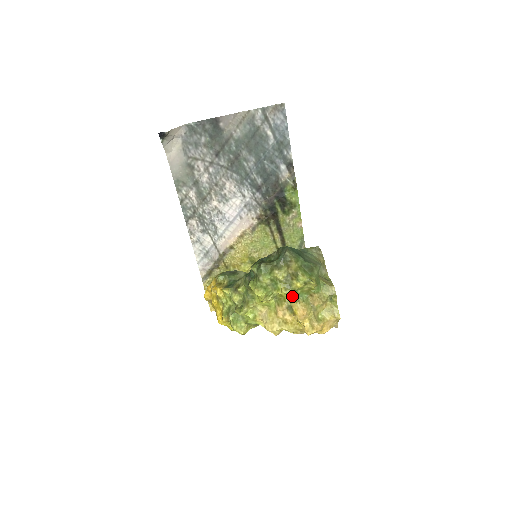
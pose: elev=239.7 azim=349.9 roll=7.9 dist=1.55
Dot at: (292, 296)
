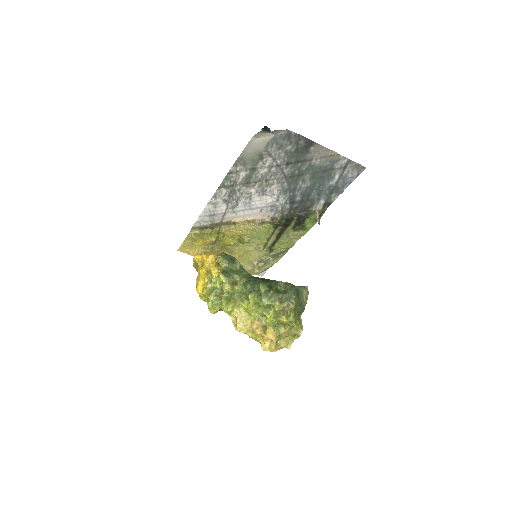
Dot at: (274, 323)
